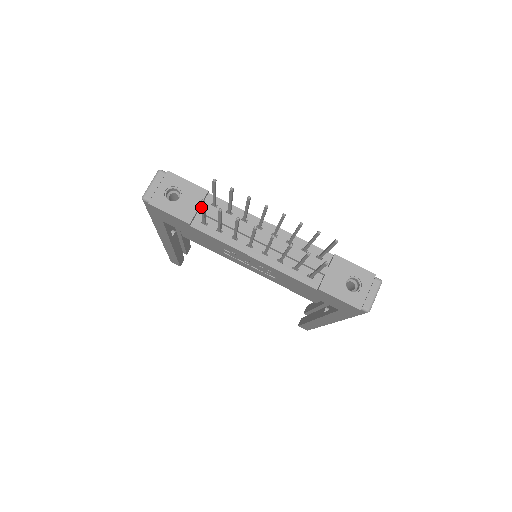
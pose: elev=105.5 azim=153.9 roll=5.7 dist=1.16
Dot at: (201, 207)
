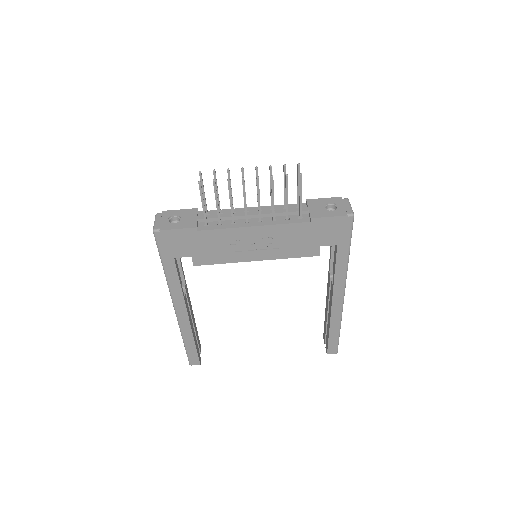
Dot at: (200, 193)
